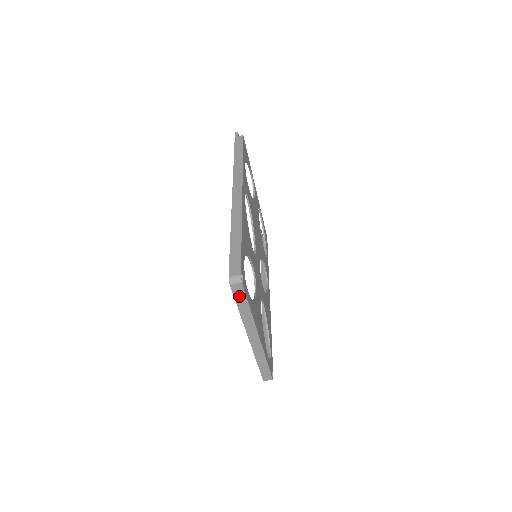
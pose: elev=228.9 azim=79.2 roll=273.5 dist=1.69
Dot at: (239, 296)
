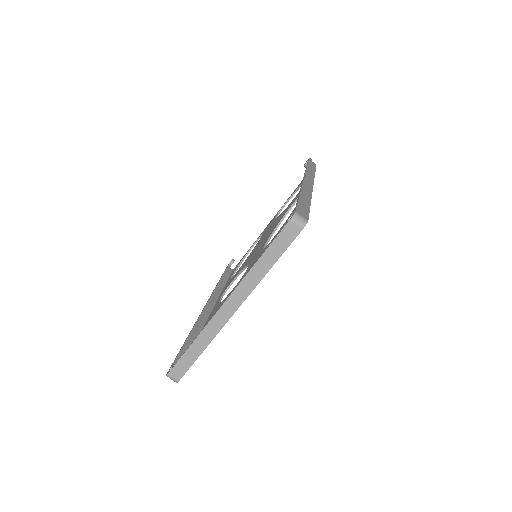
Dot at: (281, 242)
